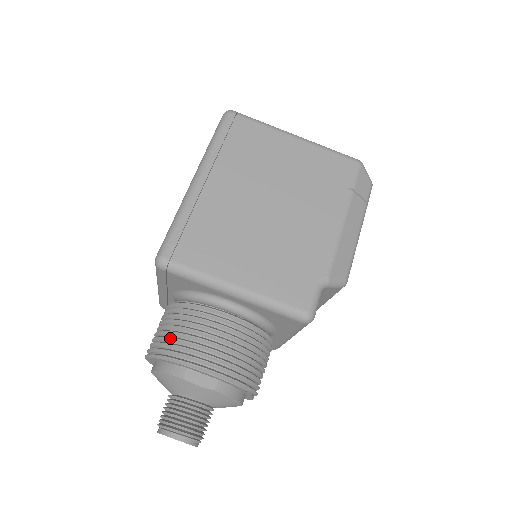
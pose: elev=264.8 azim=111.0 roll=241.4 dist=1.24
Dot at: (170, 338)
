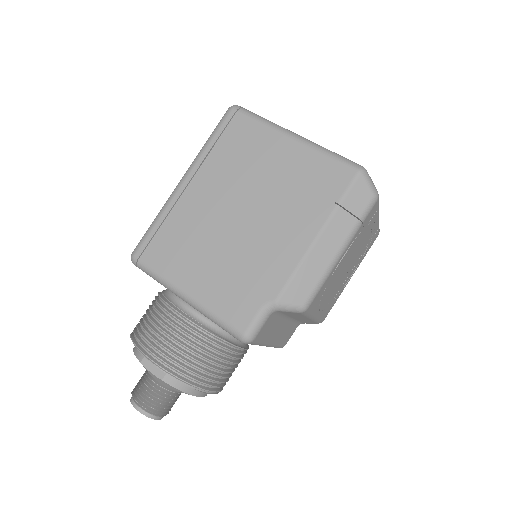
Dot at: occluded
